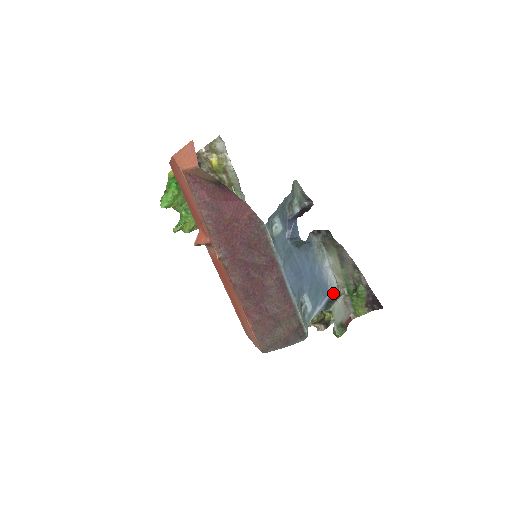
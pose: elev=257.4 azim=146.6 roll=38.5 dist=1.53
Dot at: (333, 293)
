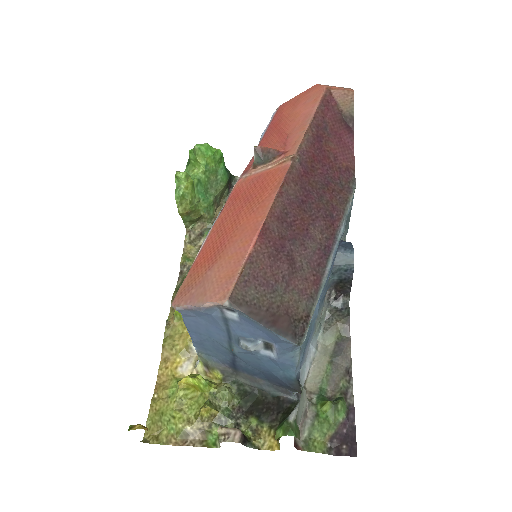
Dot at: occluded
